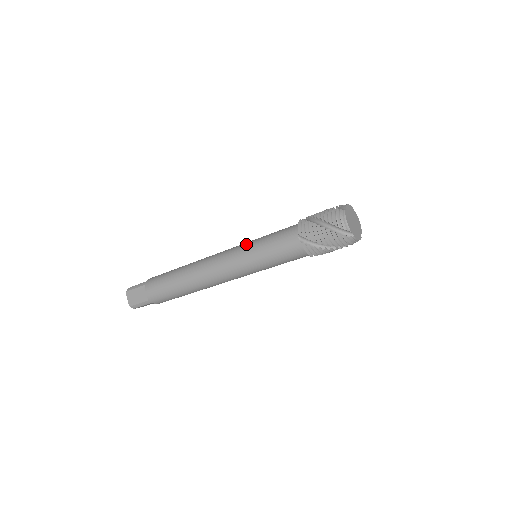
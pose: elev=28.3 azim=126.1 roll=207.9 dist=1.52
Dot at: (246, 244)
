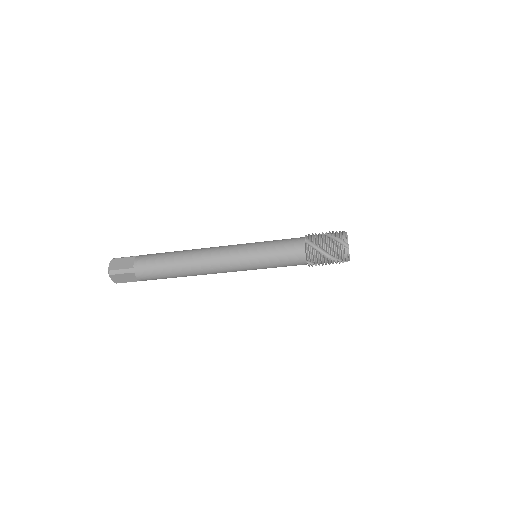
Dot at: occluded
